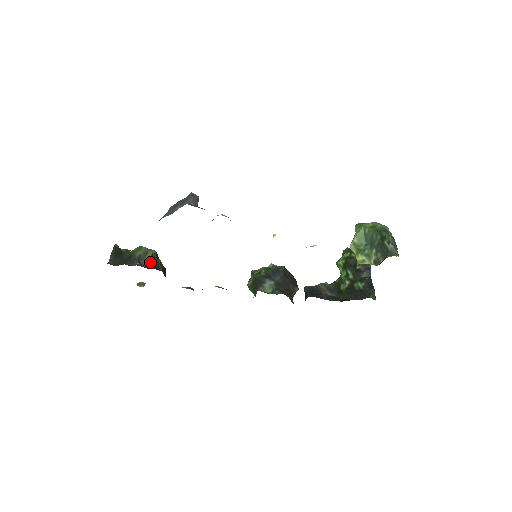
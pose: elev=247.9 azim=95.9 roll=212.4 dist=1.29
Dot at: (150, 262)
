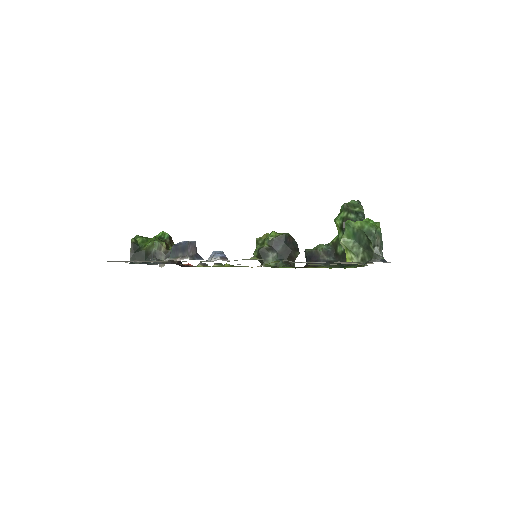
Dot at: occluded
